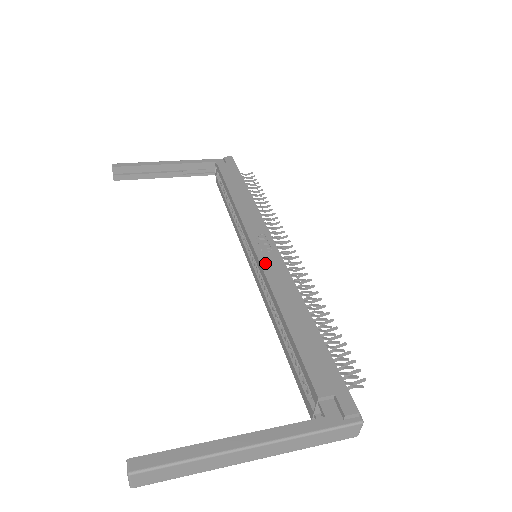
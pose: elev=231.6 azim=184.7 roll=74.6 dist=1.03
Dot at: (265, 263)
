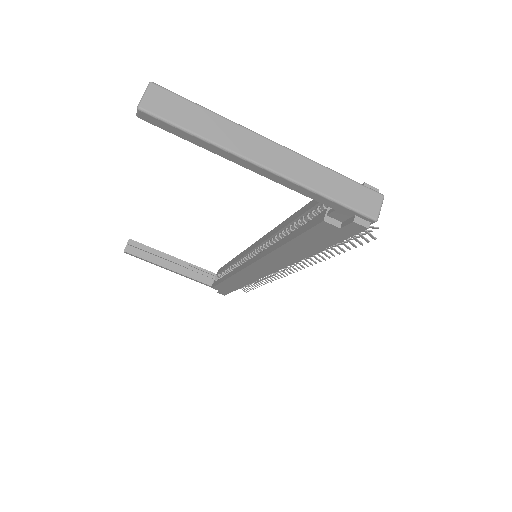
Dot at: occluded
